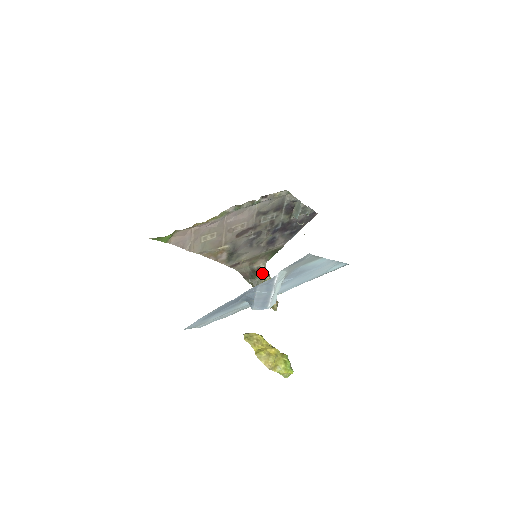
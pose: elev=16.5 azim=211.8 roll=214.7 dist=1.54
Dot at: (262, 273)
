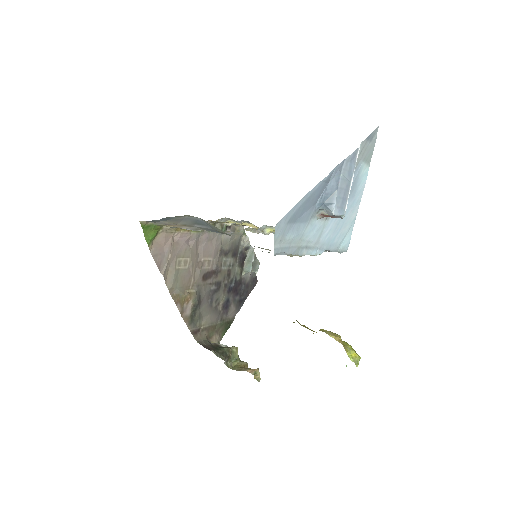
Dot at: occluded
